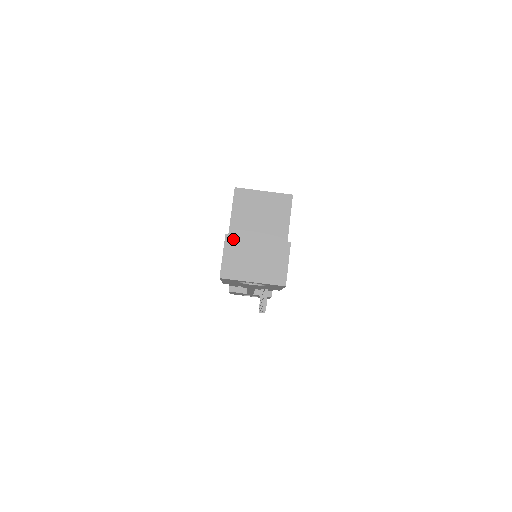
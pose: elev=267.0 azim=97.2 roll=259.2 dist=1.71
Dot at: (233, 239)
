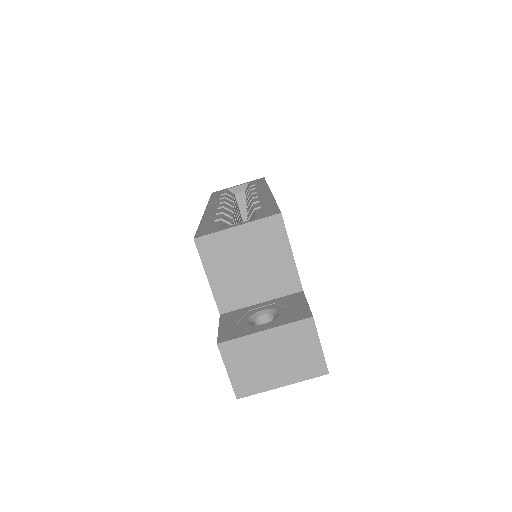
Dot at: (230, 346)
